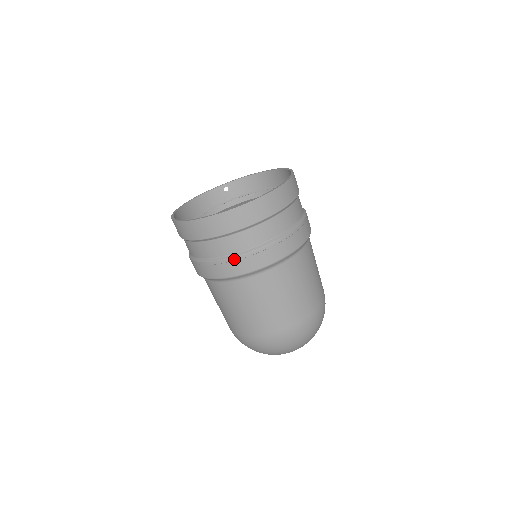
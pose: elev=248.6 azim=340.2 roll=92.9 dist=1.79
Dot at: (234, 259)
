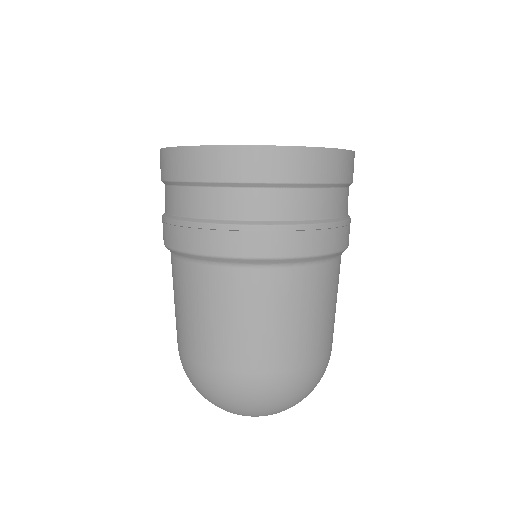
Dot at: (187, 224)
